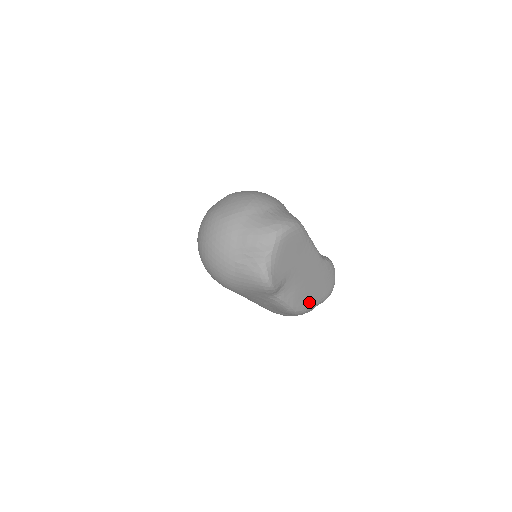
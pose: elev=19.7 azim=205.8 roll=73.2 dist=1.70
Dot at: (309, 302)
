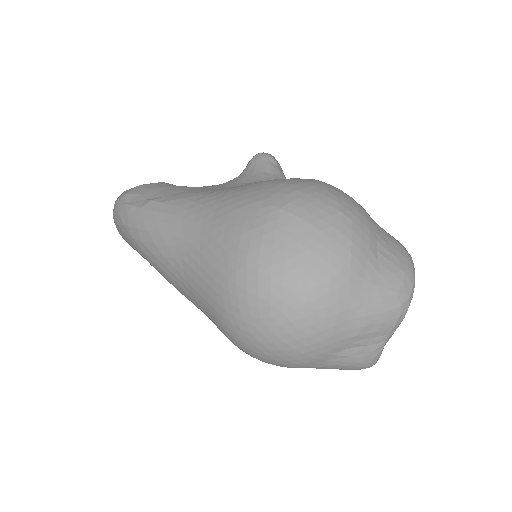
Dot at: occluded
